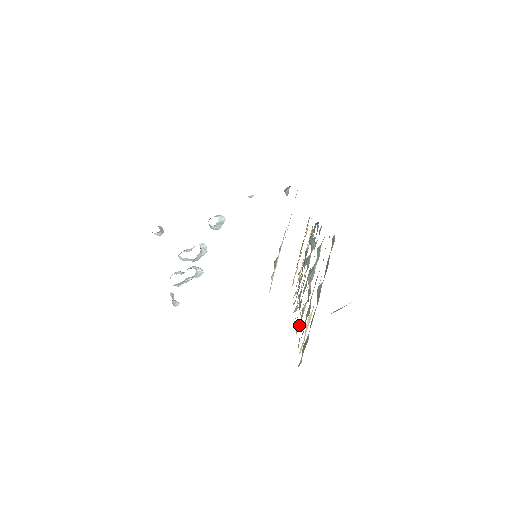
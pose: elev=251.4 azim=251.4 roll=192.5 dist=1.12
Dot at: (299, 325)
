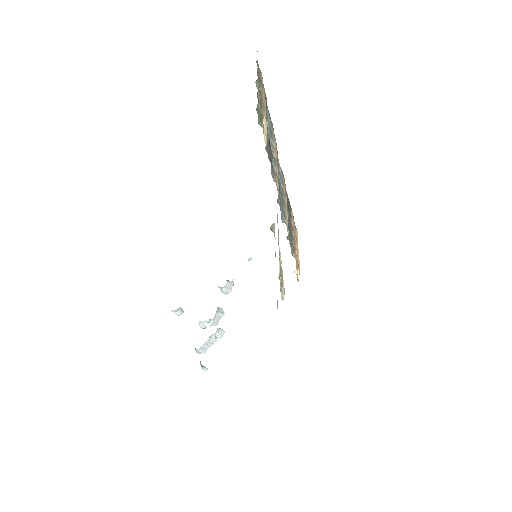
Dot at: (274, 179)
